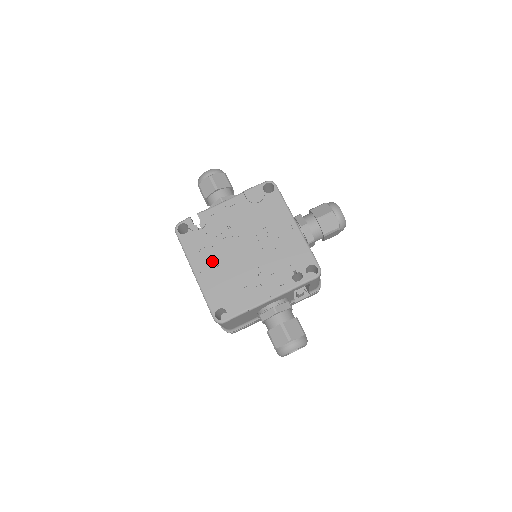
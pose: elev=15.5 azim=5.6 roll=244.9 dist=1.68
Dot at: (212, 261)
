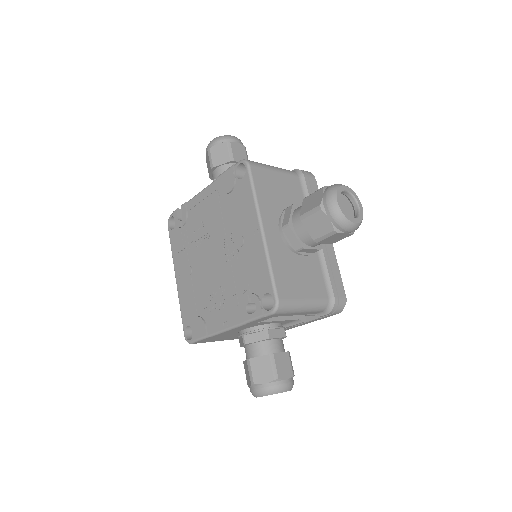
Dot at: (187, 267)
